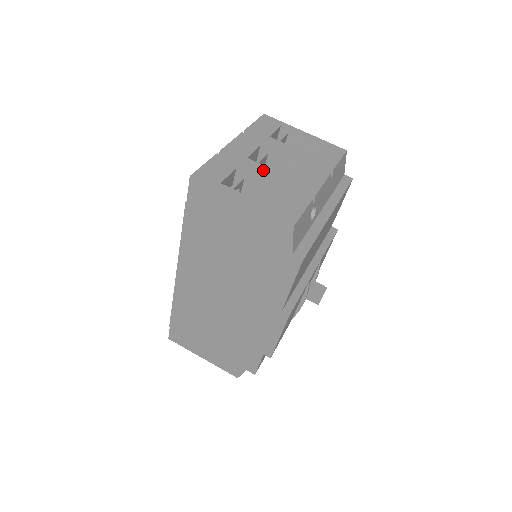
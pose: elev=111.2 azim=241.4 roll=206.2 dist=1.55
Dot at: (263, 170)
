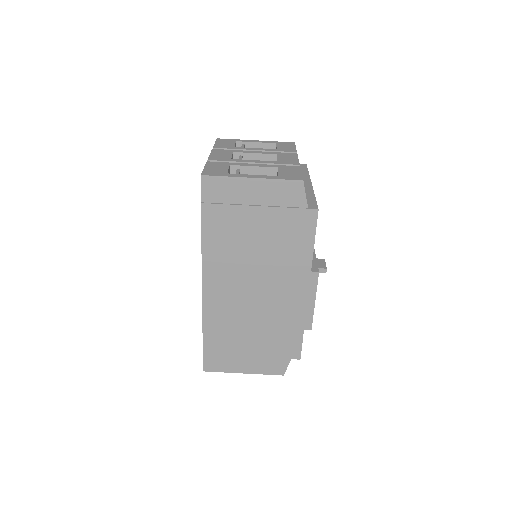
Dot at: (250, 162)
